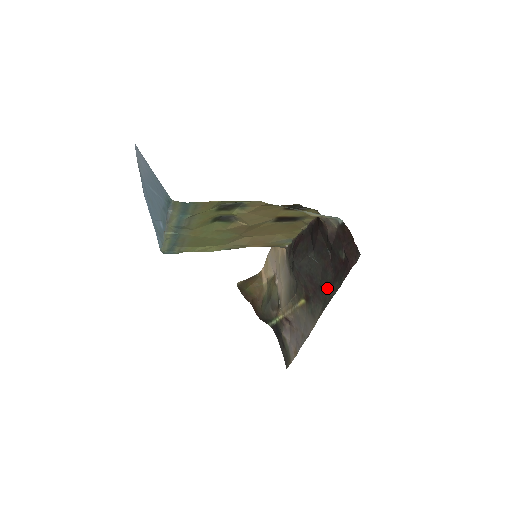
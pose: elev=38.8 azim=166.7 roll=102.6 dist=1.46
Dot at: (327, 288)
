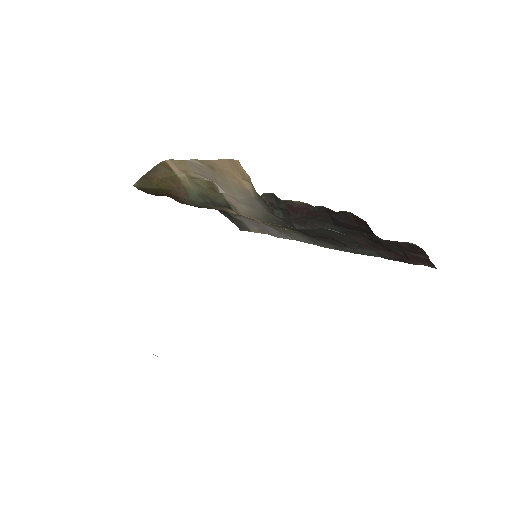
Dot at: (352, 247)
